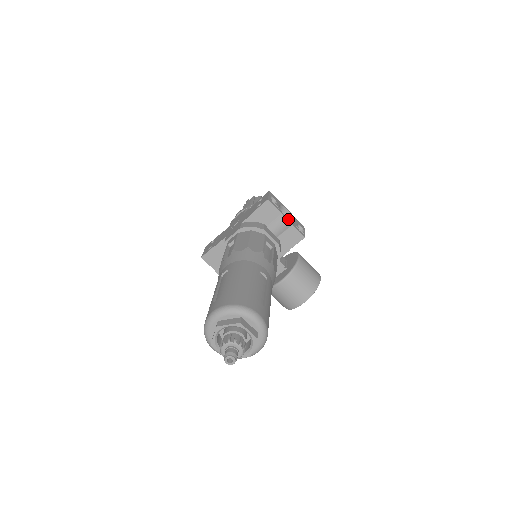
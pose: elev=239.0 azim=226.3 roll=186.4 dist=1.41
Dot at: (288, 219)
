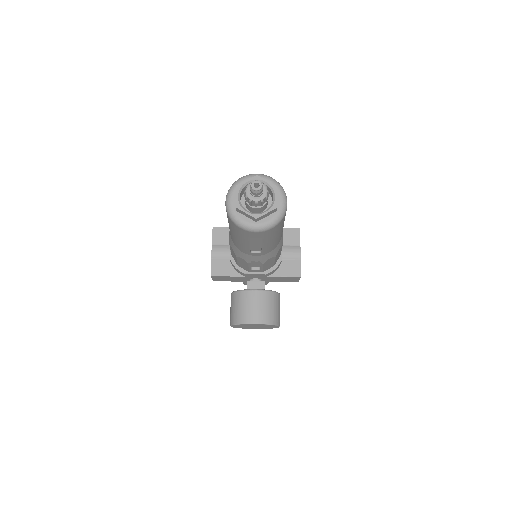
Dot at: occluded
